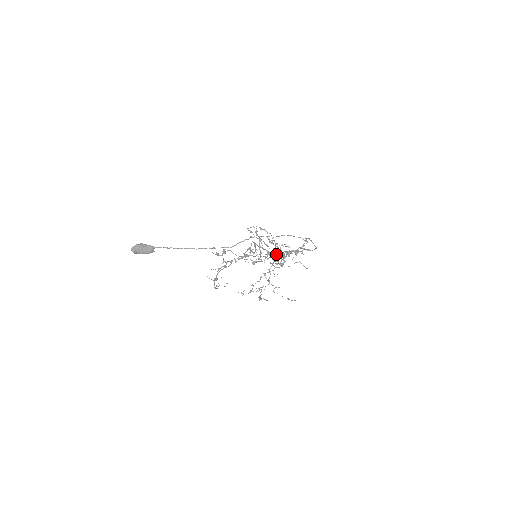
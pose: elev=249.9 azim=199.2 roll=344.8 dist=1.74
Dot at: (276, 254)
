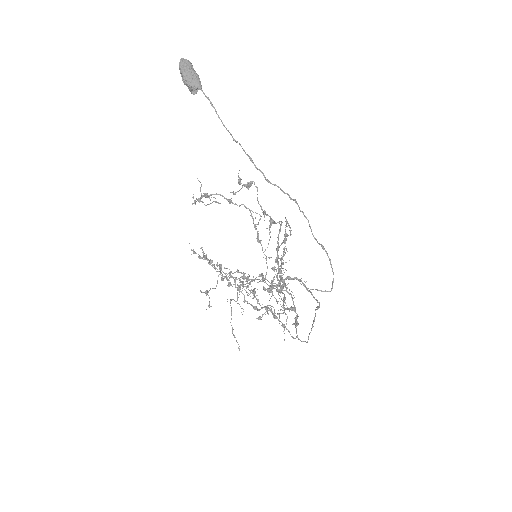
Dot at: (281, 271)
